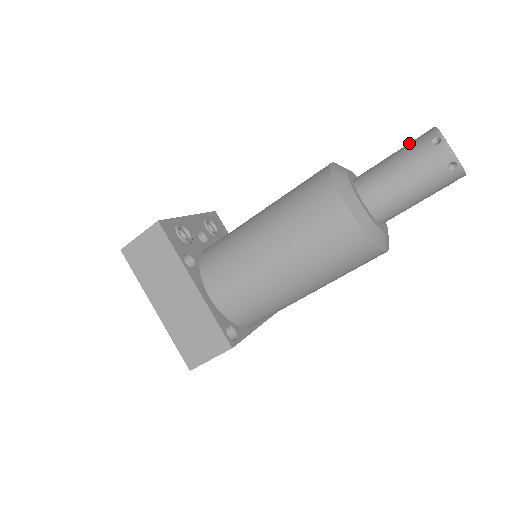
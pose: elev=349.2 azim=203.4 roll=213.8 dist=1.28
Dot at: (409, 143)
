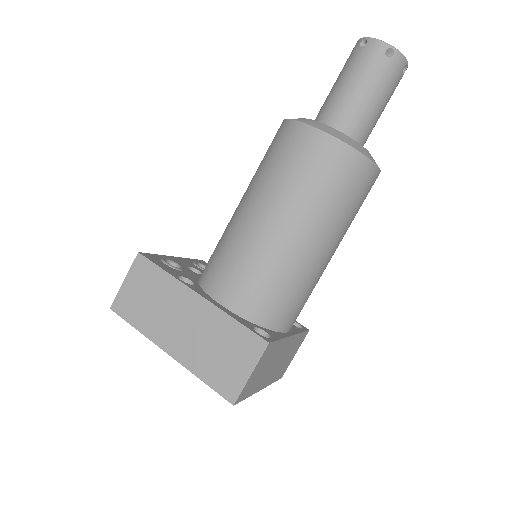
Dot at: (343, 67)
